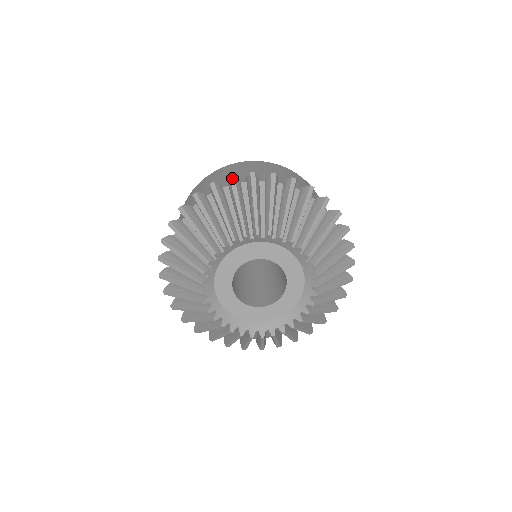
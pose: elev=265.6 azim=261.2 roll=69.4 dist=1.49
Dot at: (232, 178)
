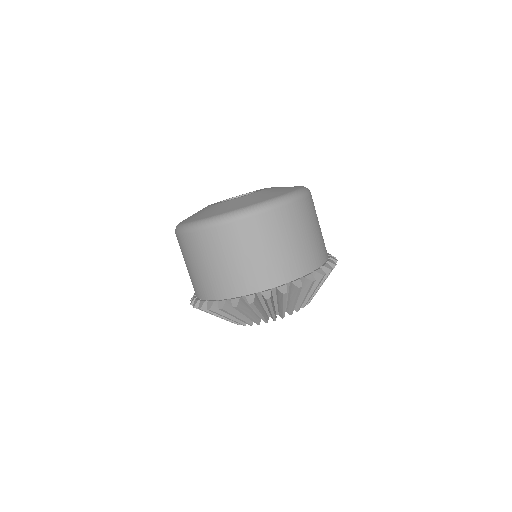
Dot at: (252, 305)
